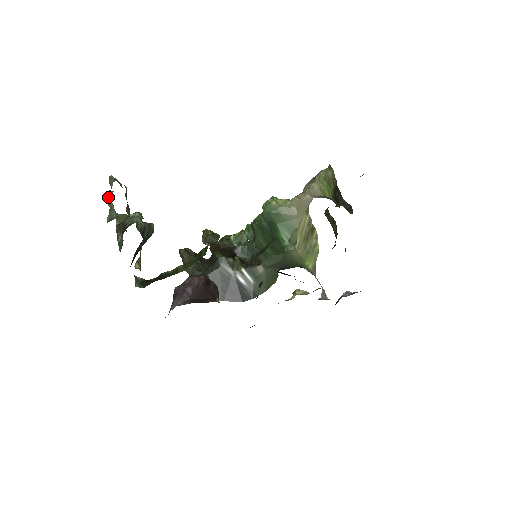
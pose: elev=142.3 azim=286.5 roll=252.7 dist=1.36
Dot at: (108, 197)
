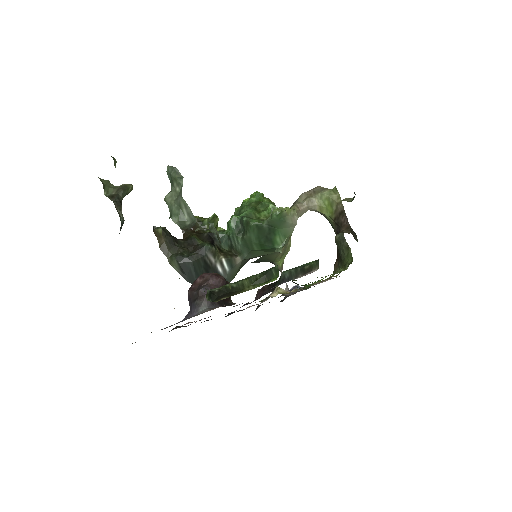
Dot at: occluded
